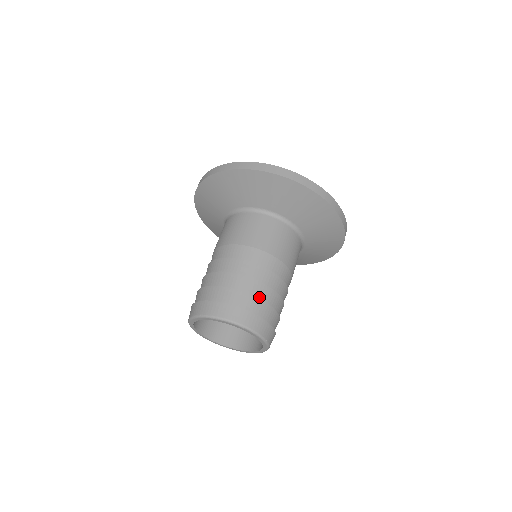
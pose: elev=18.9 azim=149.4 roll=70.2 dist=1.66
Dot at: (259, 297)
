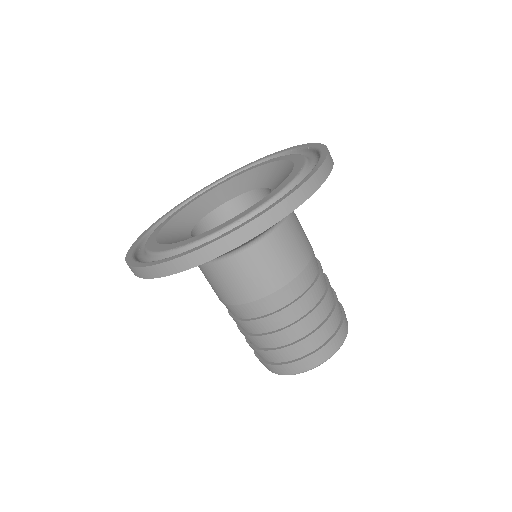
Dot at: (286, 343)
